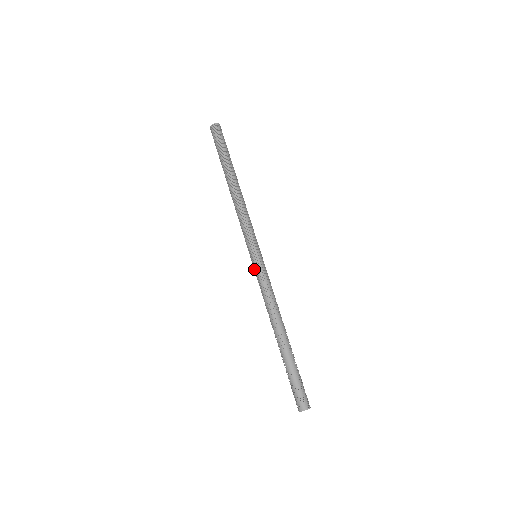
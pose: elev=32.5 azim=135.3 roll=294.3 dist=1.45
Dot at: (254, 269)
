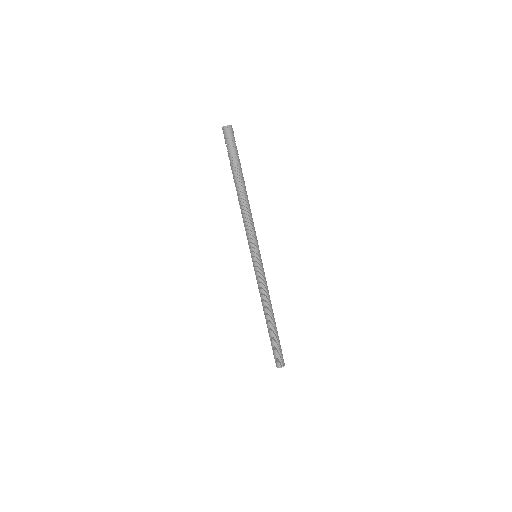
Dot at: (255, 268)
